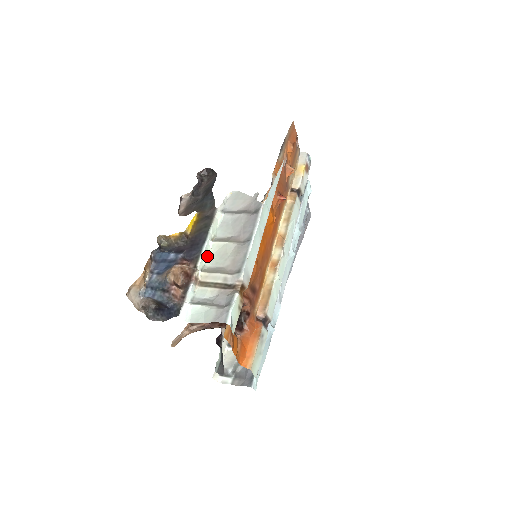
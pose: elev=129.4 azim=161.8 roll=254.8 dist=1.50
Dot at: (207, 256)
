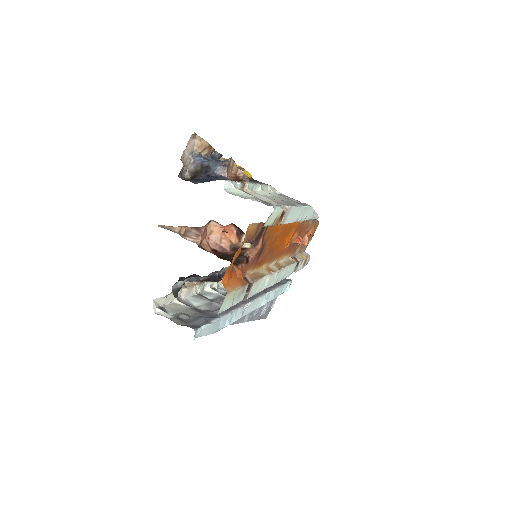
Dot at: (253, 191)
